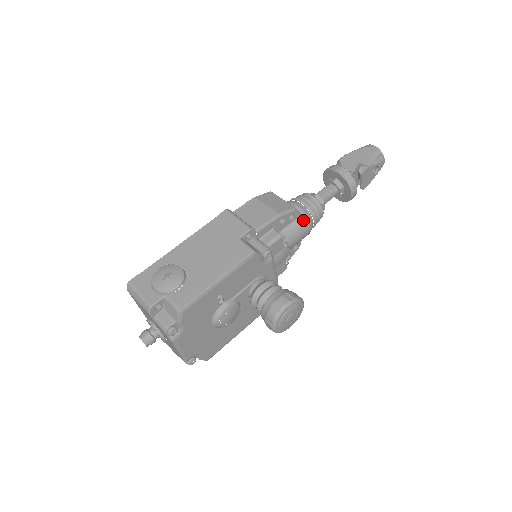
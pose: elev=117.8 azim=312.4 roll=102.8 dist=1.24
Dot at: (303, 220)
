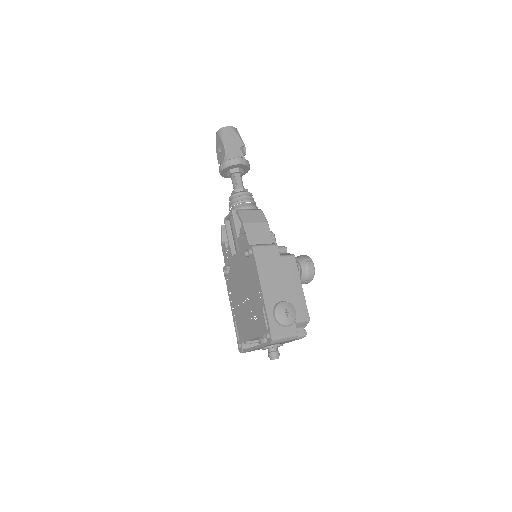
Dot at: occluded
